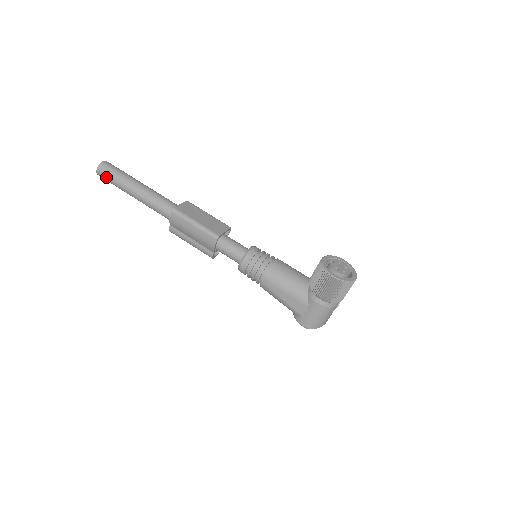
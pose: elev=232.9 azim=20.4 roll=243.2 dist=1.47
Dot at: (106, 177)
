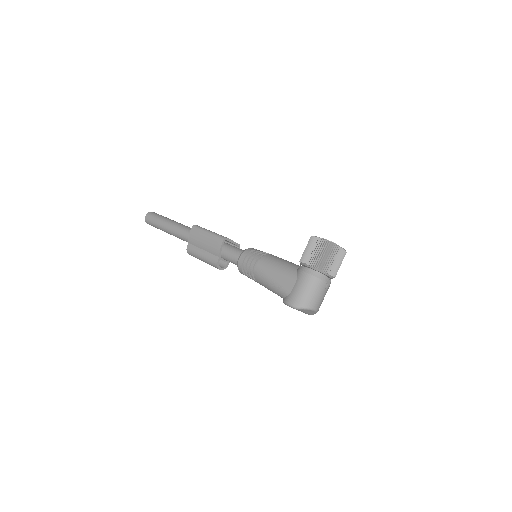
Dot at: (151, 219)
